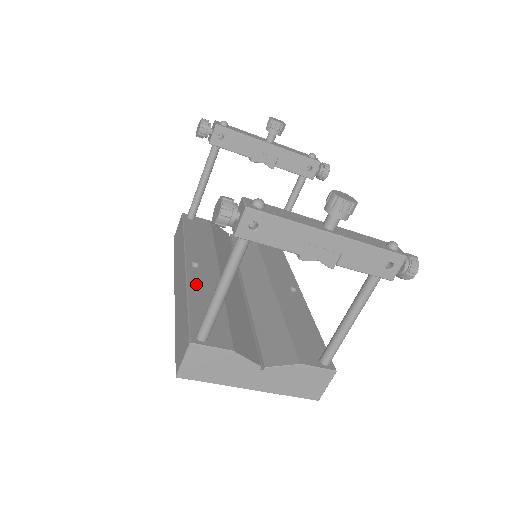
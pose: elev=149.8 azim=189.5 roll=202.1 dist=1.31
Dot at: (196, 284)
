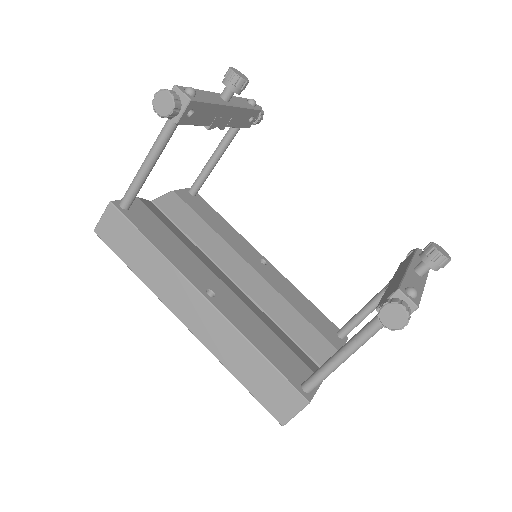
Dot at: (240, 323)
